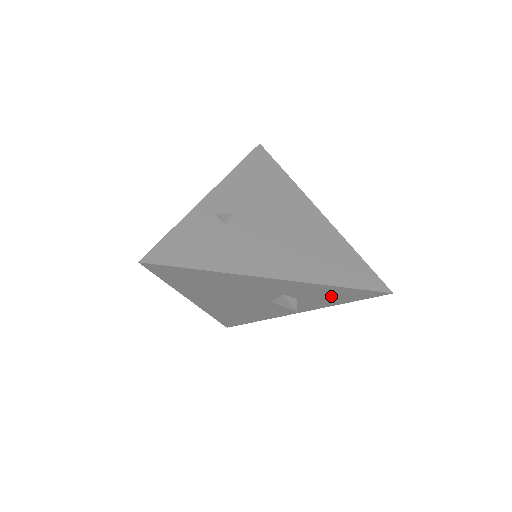
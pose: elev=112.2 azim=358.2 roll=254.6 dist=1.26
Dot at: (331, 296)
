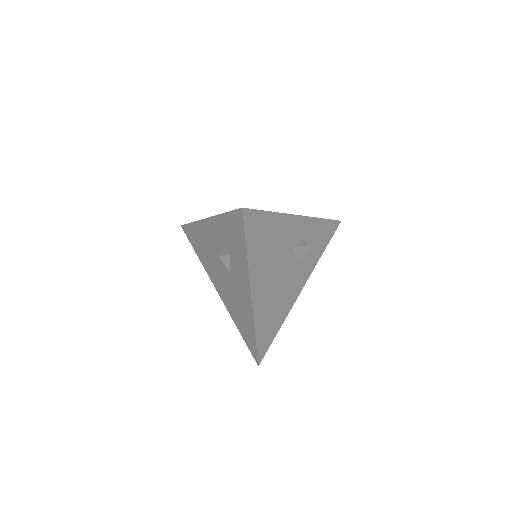
Dot at: (234, 238)
